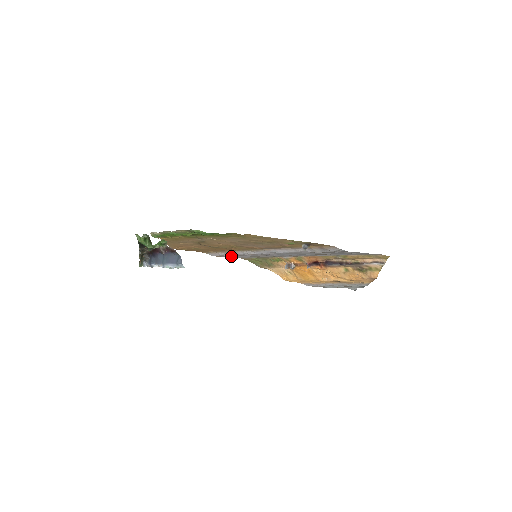
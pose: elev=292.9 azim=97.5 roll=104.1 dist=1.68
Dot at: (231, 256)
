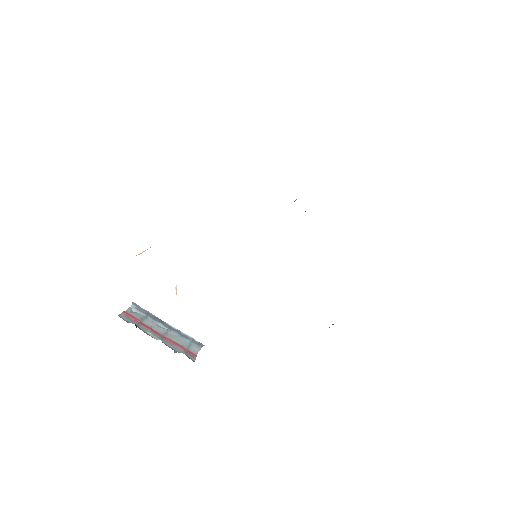
Dot at: occluded
